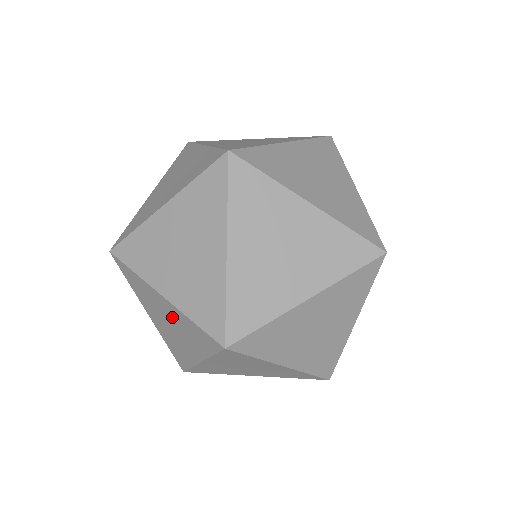
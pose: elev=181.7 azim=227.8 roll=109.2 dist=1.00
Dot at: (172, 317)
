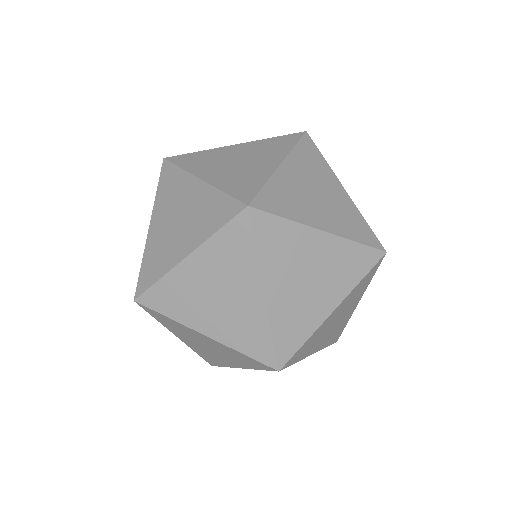
Dot at: occluded
